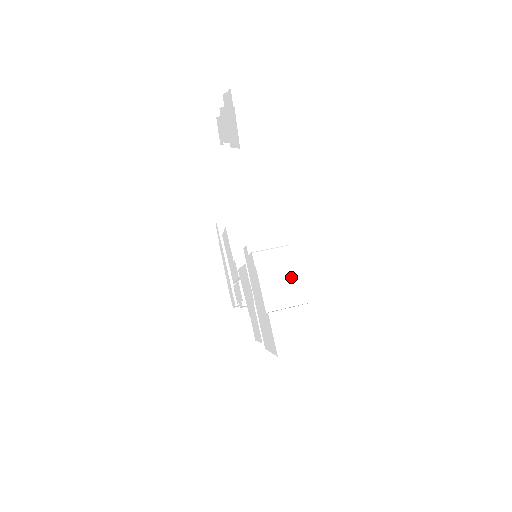
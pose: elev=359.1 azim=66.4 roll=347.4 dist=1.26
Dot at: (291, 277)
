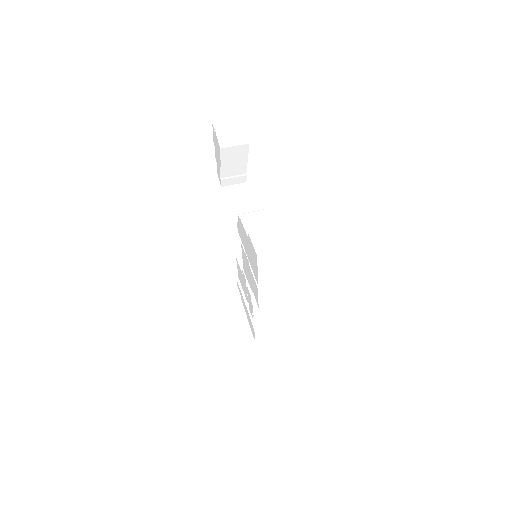
Dot at: (267, 220)
